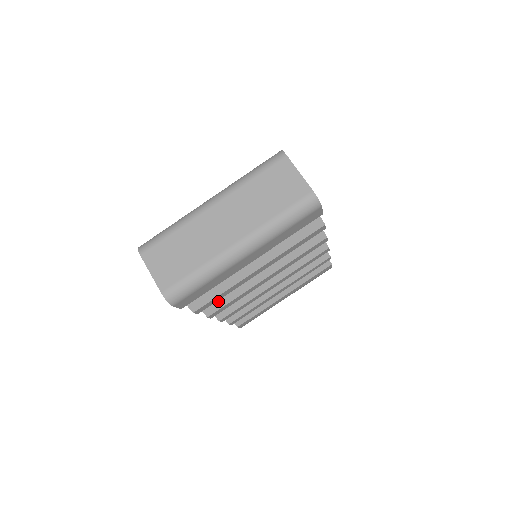
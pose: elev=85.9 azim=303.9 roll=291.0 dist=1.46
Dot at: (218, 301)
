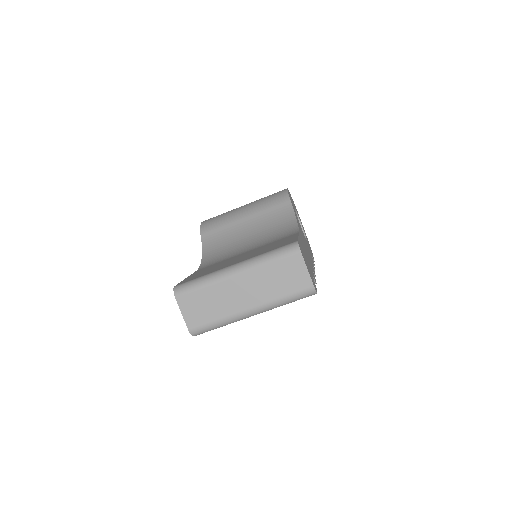
Dot at: occluded
